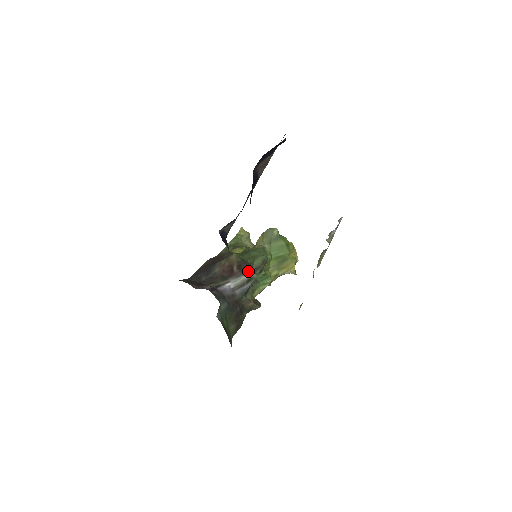
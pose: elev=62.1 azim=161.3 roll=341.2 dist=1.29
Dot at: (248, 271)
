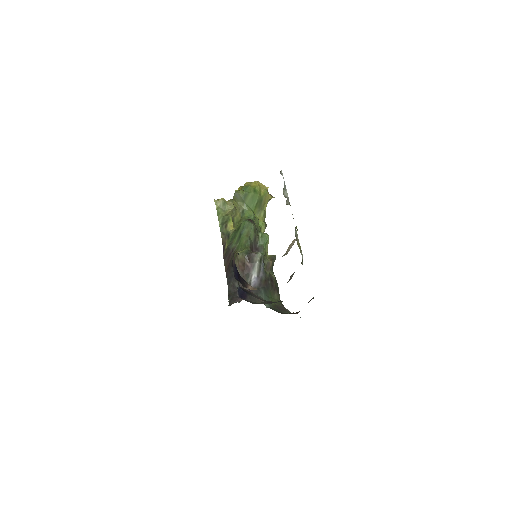
Dot at: (255, 257)
